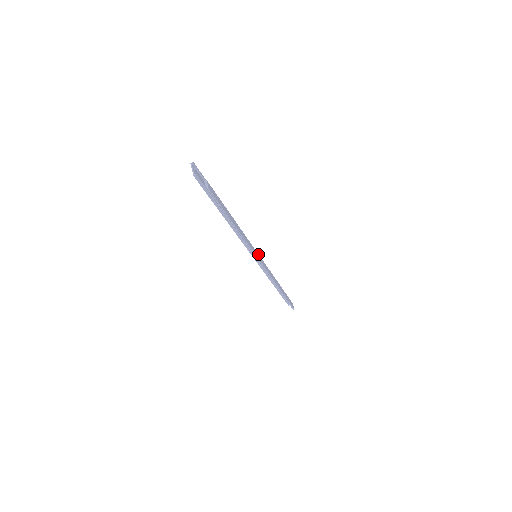
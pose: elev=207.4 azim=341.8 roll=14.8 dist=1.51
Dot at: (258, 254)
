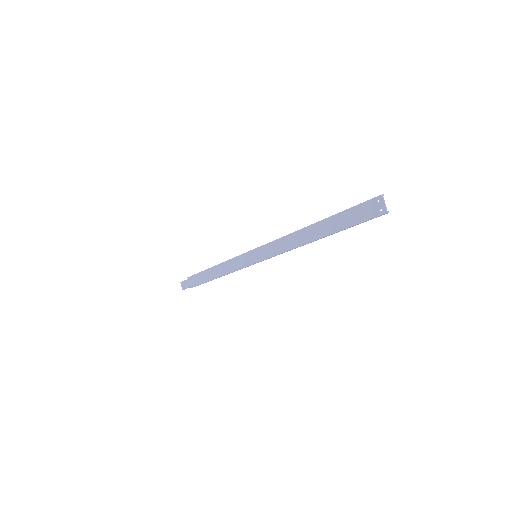
Dot at: (252, 252)
